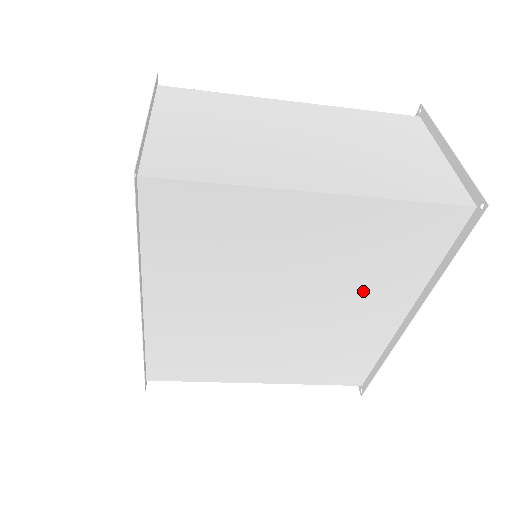
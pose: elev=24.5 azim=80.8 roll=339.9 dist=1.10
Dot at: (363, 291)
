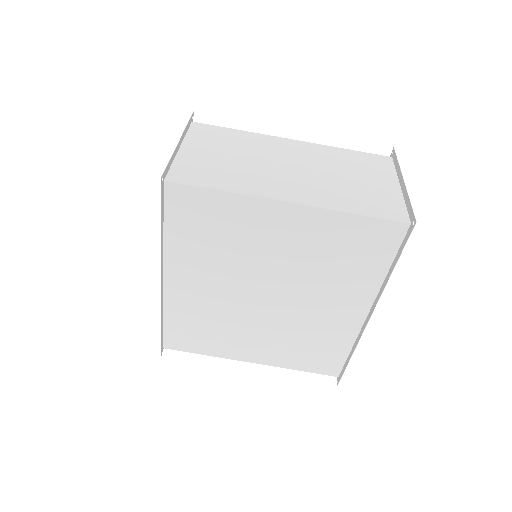
Dot at: (330, 286)
